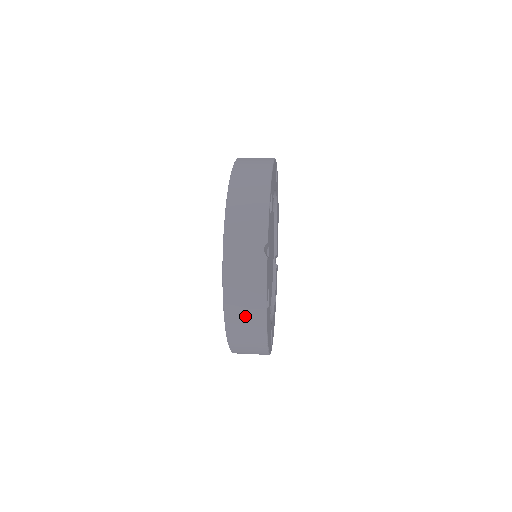
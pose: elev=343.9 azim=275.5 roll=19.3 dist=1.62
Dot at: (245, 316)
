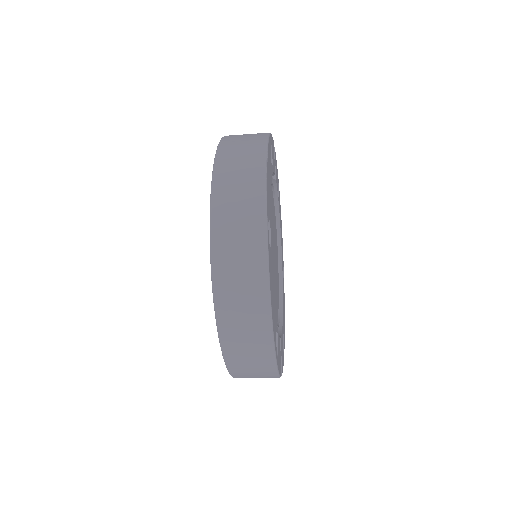
Dot at: (245, 136)
